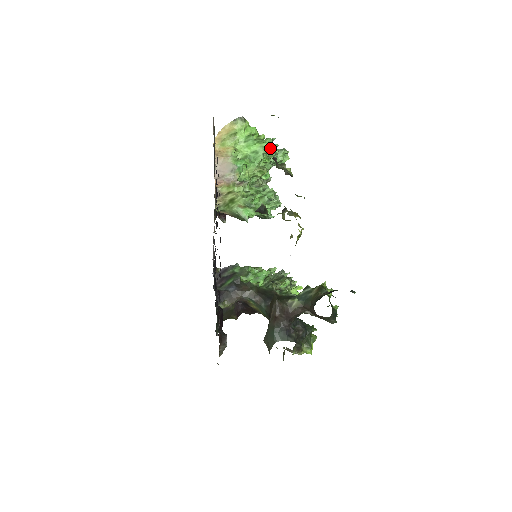
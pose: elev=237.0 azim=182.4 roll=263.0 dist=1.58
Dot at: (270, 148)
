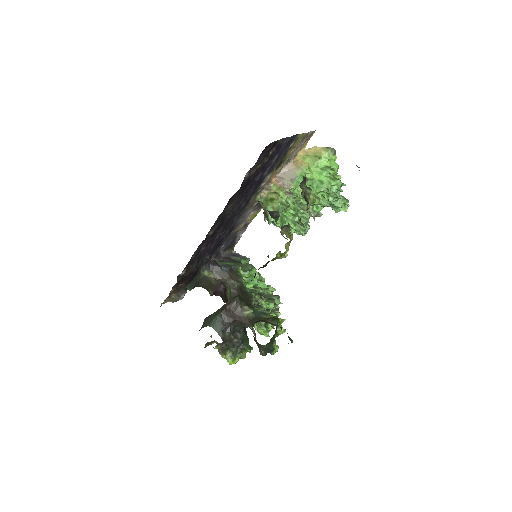
Dot at: (335, 188)
